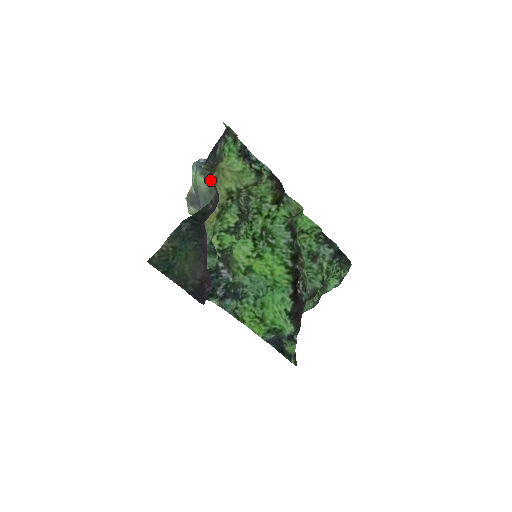
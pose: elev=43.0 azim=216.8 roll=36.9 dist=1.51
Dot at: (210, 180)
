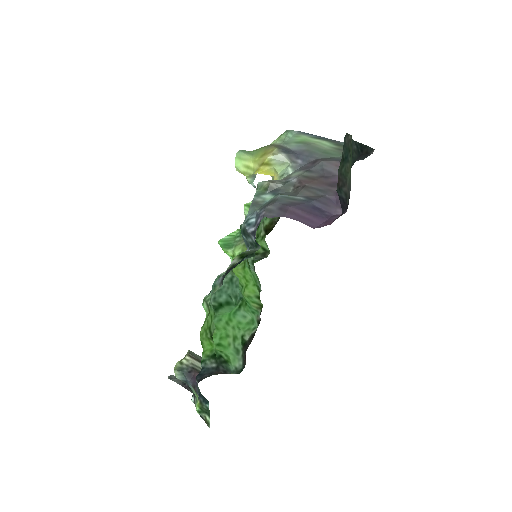
Dot at: (341, 144)
